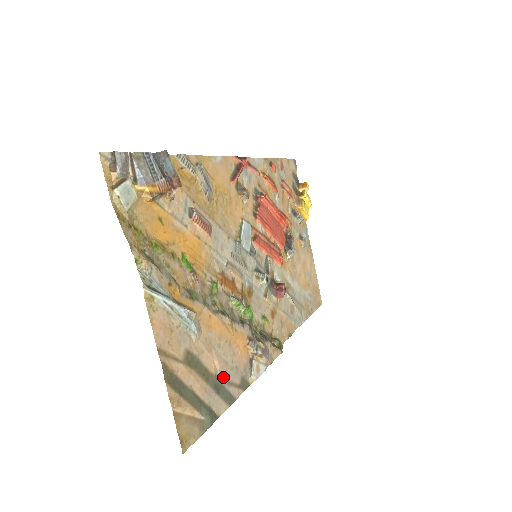
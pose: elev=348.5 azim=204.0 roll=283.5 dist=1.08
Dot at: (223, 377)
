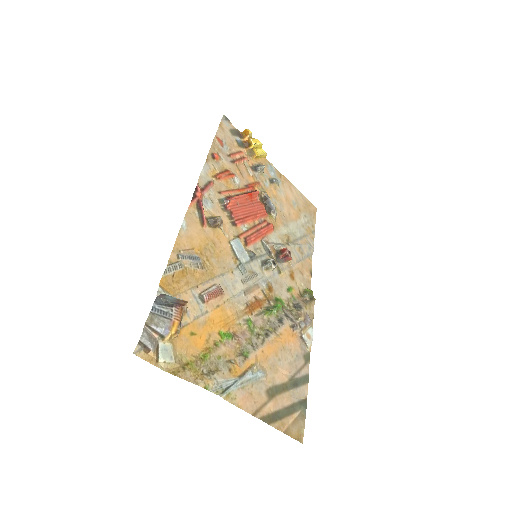
Dot at: (294, 373)
